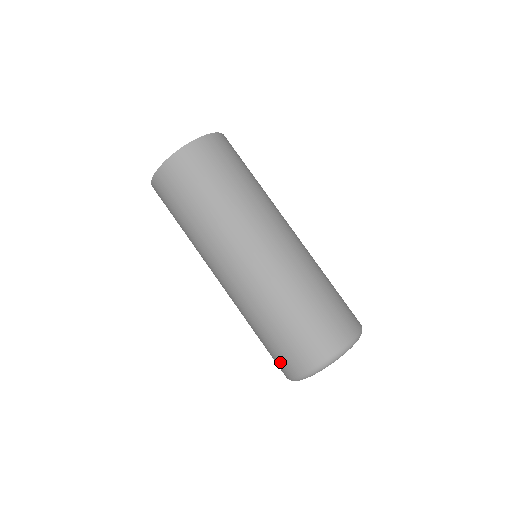
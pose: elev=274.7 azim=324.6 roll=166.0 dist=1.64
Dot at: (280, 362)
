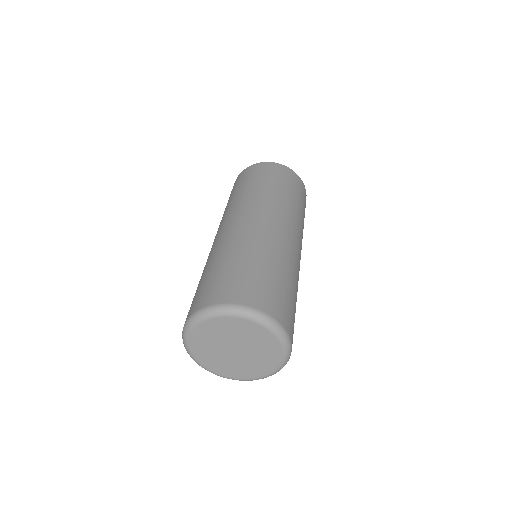
Dot at: occluded
